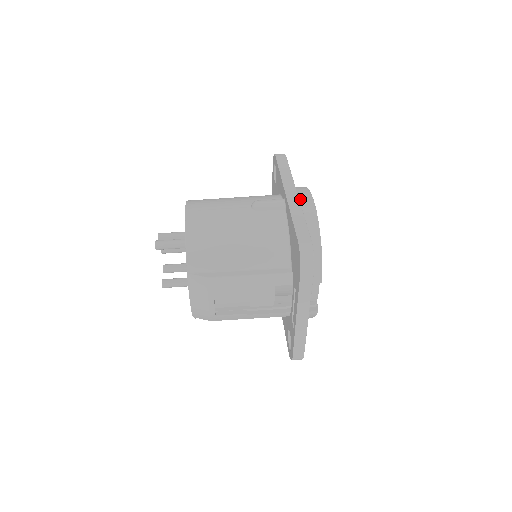
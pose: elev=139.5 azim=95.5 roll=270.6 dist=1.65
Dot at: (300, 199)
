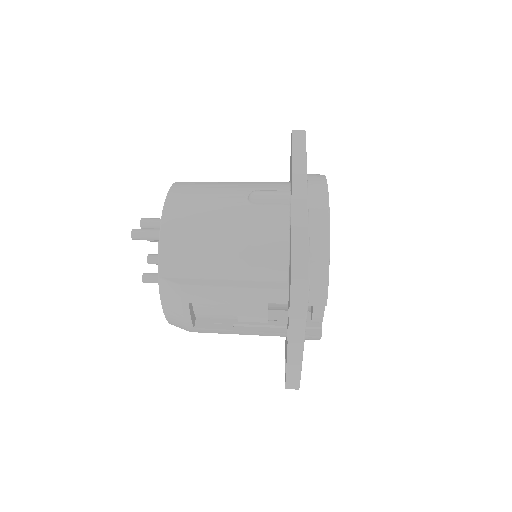
Dot at: (311, 193)
